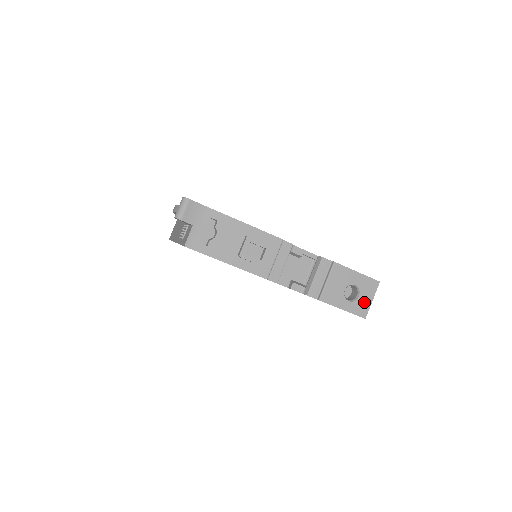
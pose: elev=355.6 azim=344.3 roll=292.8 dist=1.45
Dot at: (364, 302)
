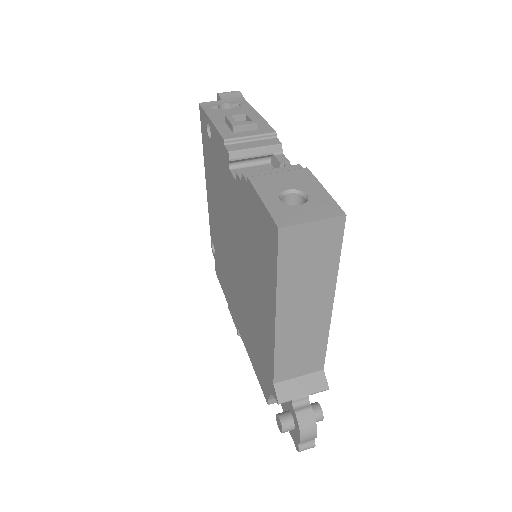
Dot at: (299, 214)
